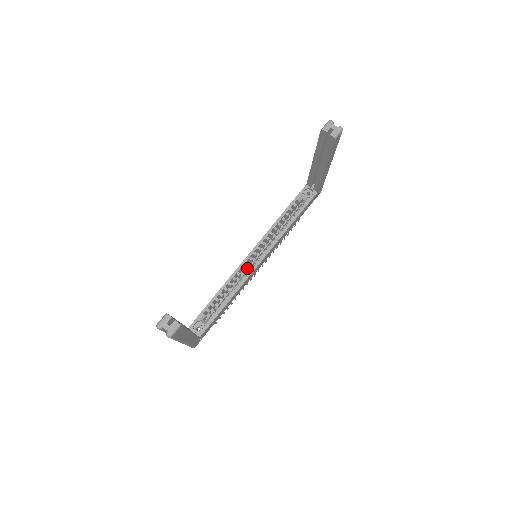
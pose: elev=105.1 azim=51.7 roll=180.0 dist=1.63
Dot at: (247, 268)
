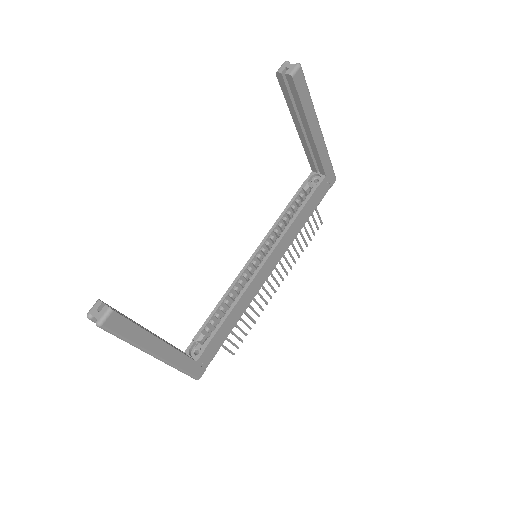
Dot at: occluded
